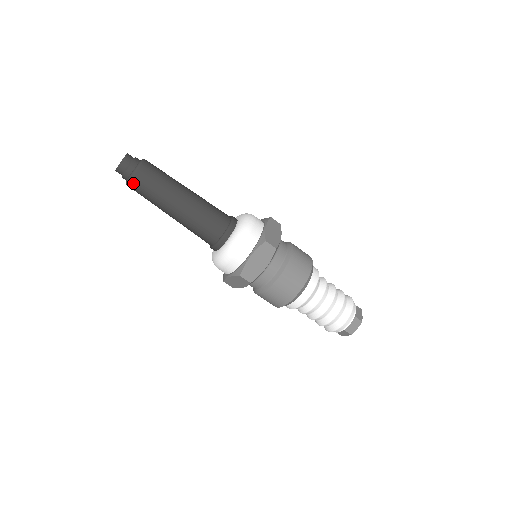
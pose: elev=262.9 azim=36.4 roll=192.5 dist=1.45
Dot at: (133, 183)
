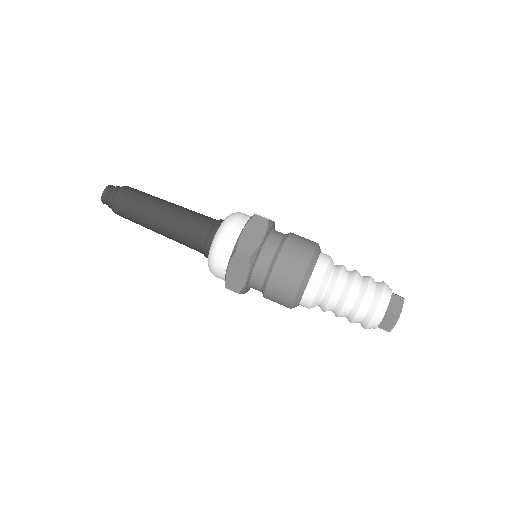
Dot at: (117, 201)
